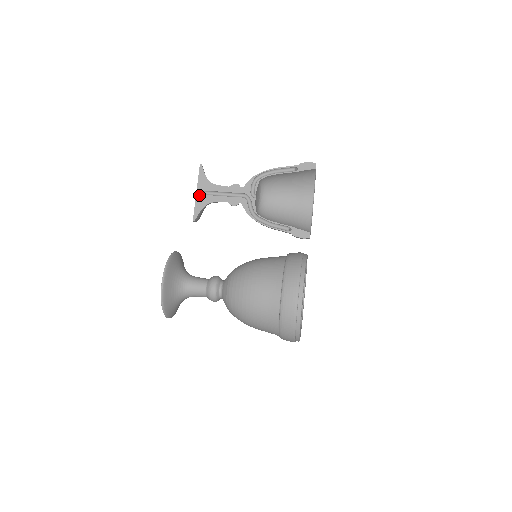
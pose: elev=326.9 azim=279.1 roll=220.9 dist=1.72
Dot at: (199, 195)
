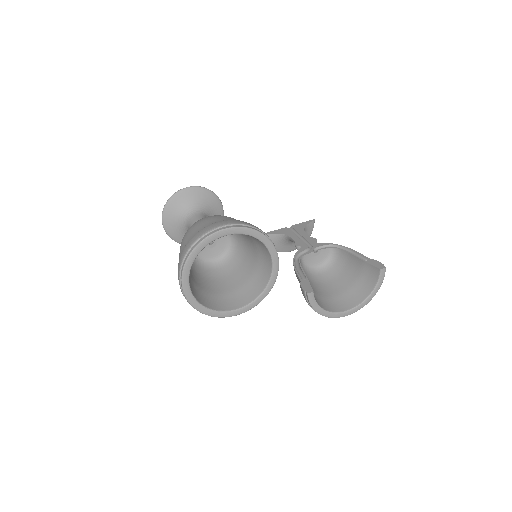
Dot at: (288, 228)
